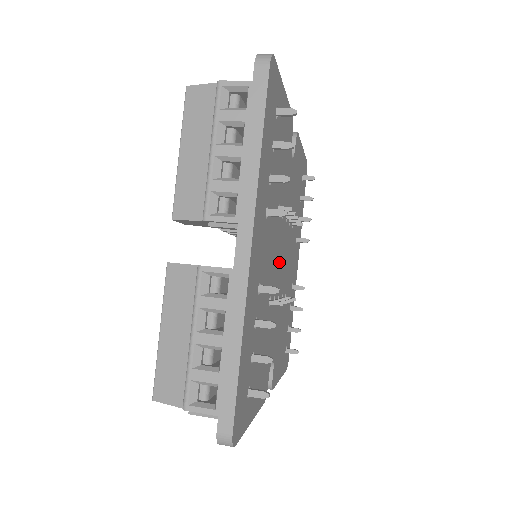
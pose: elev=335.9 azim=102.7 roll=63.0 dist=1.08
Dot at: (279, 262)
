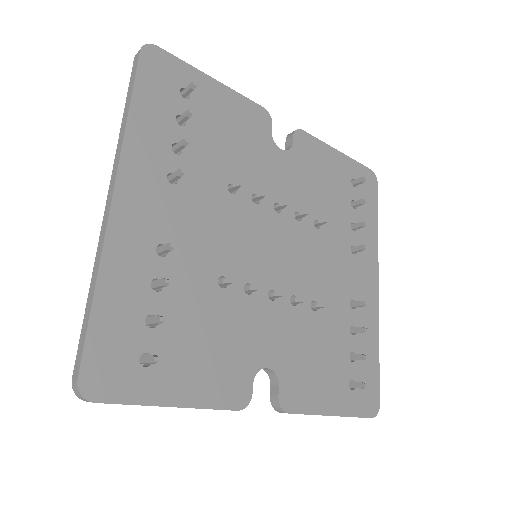
Dot at: (259, 250)
